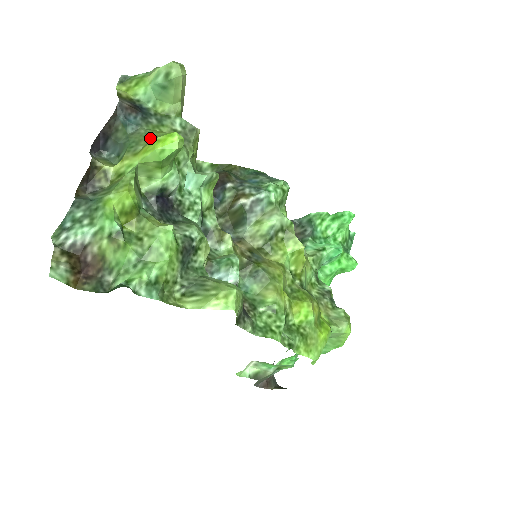
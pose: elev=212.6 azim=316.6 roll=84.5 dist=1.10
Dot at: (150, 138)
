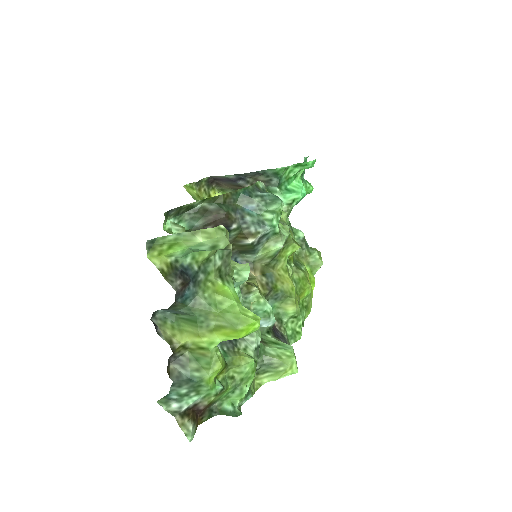
Dot at: (218, 311)
